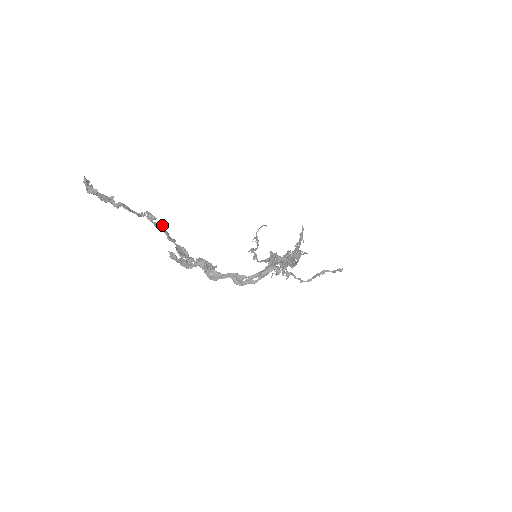
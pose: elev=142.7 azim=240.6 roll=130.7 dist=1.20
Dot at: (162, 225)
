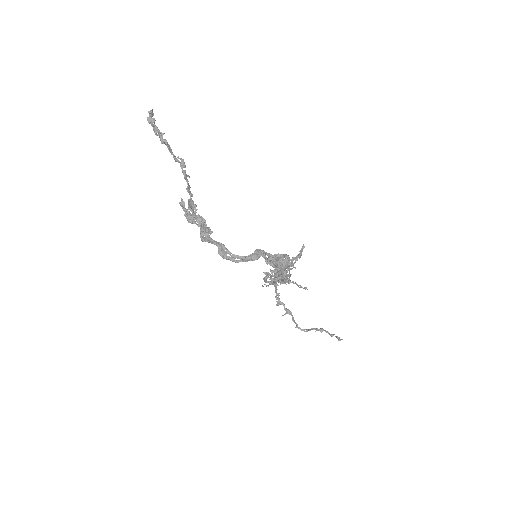
Dot at: (188, 176)
